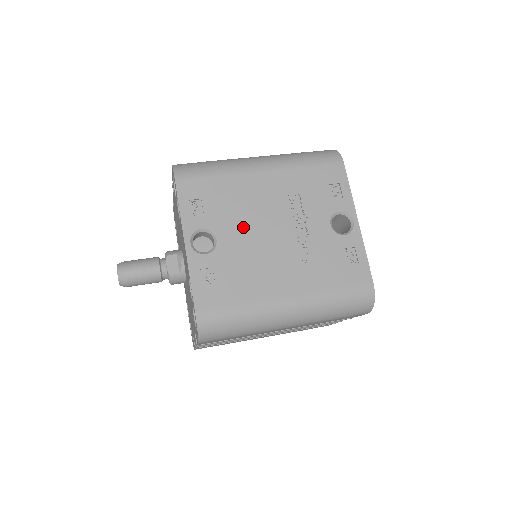
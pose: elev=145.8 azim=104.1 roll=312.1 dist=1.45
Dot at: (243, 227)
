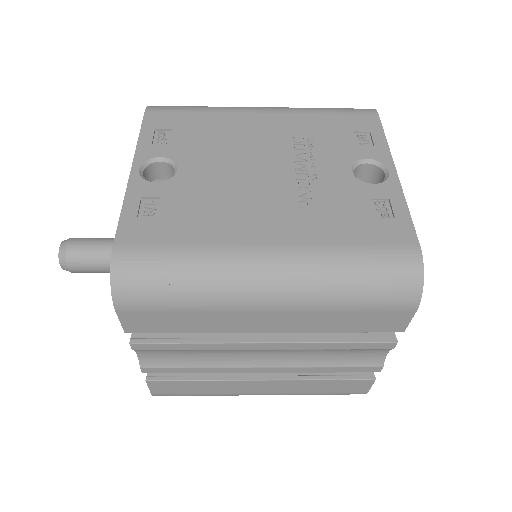
Dot at: (219, 160)
